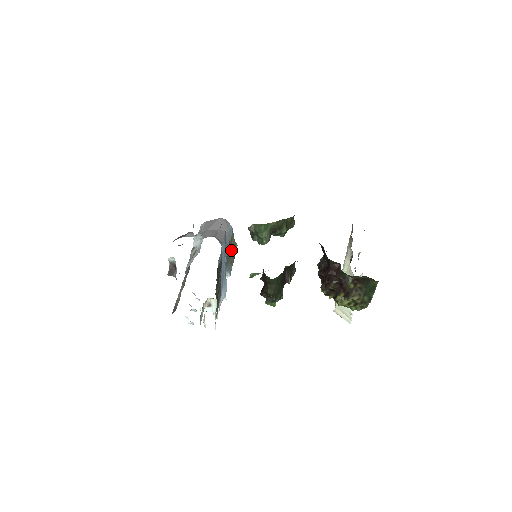
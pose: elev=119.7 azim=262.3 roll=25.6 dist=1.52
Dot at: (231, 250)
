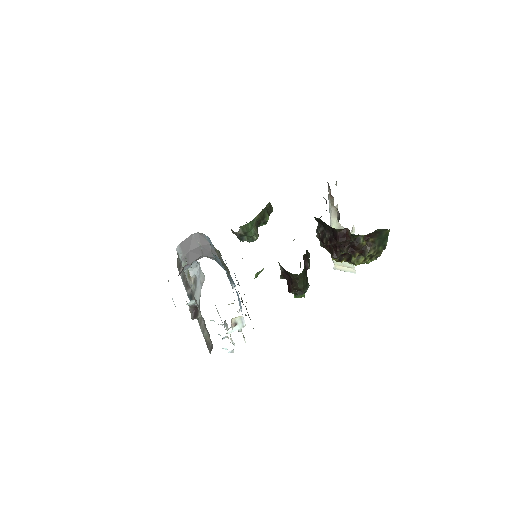
Dot at: occluded
